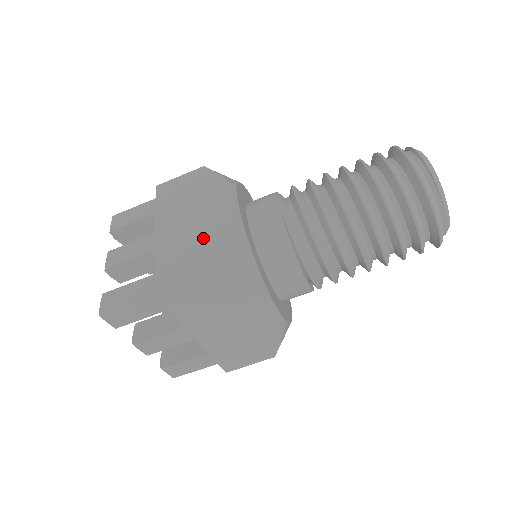
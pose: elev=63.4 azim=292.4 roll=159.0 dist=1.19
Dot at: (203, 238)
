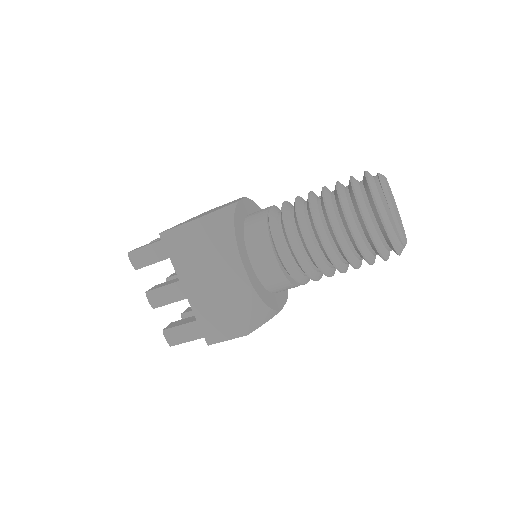
Dot at: occluded
